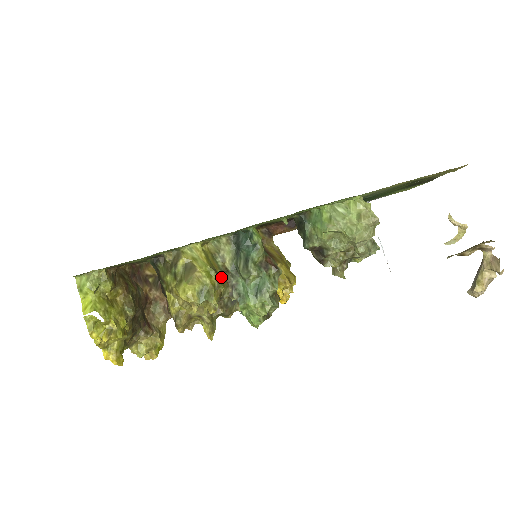
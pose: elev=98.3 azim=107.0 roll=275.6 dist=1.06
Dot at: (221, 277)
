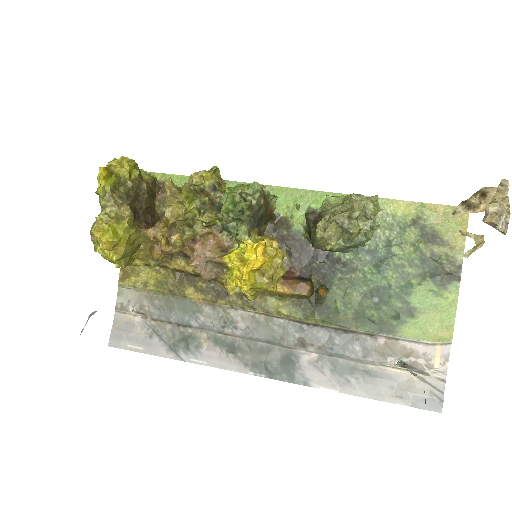
Dot at: occluded
